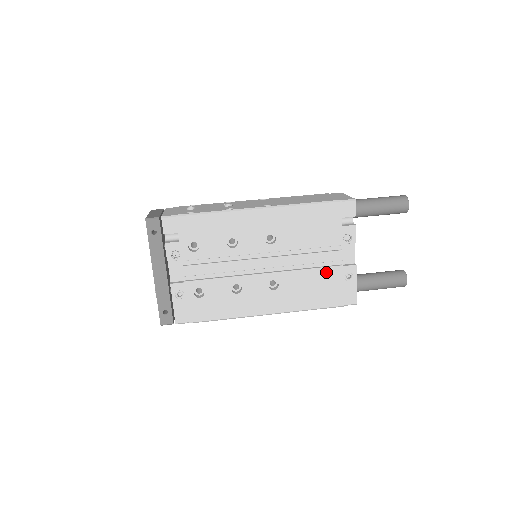
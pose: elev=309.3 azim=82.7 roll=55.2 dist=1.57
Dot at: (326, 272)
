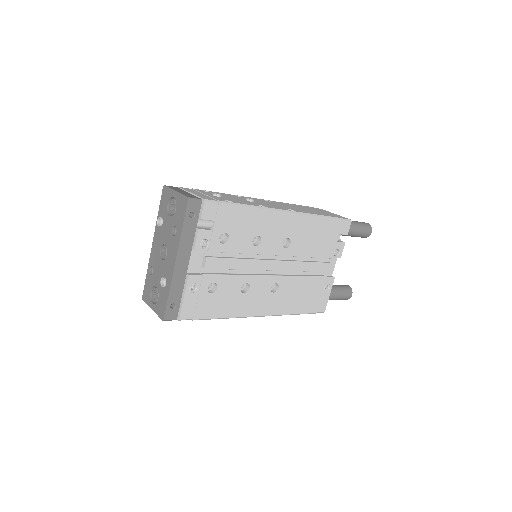
Dot at: (314, 281)
